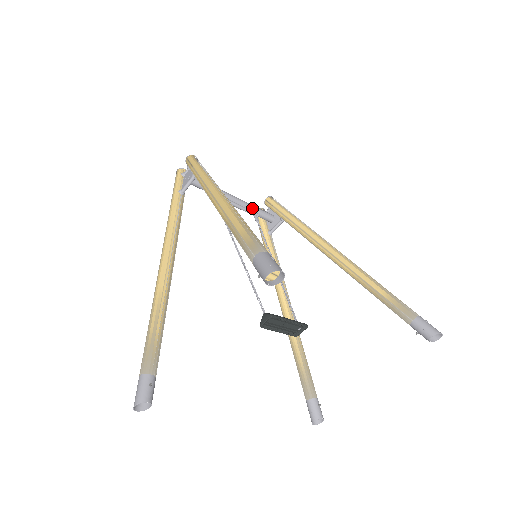
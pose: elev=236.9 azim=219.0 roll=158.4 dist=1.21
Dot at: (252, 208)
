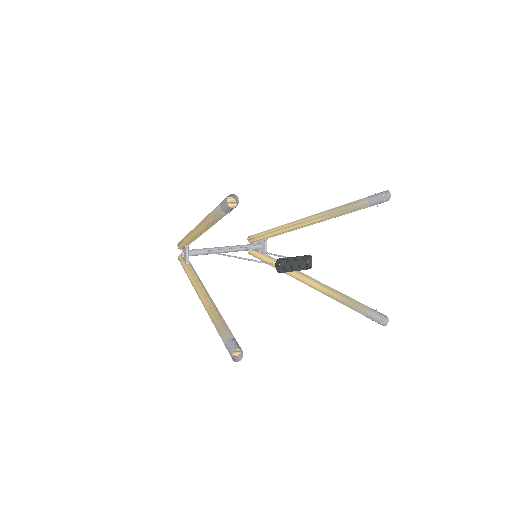
Dot at: (241, 246)
